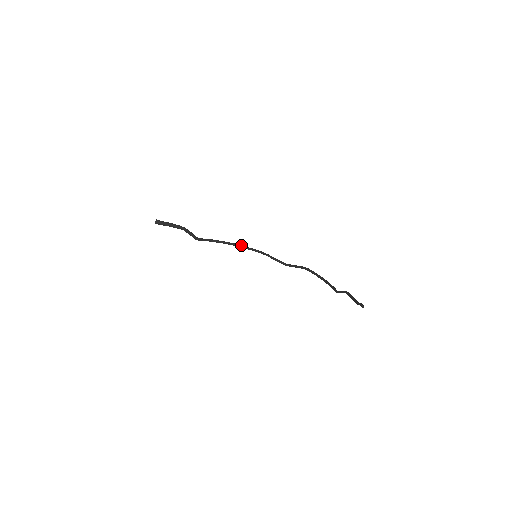
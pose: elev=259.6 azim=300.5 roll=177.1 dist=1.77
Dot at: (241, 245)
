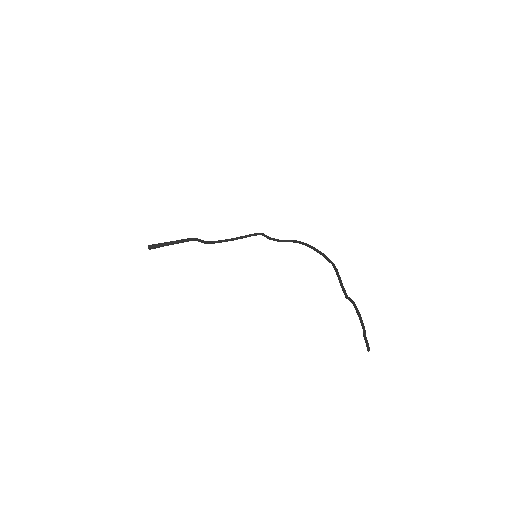
Dot at: (238, 238)
